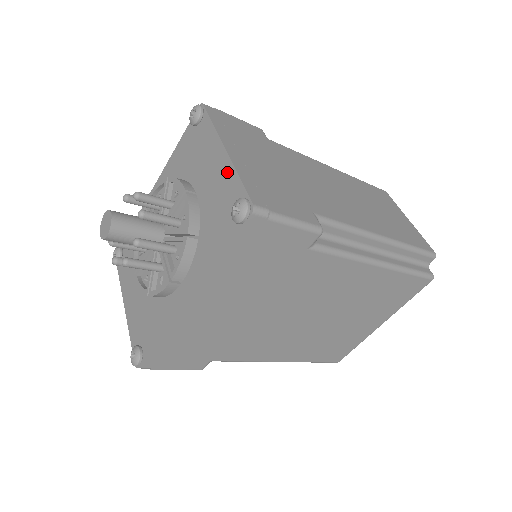
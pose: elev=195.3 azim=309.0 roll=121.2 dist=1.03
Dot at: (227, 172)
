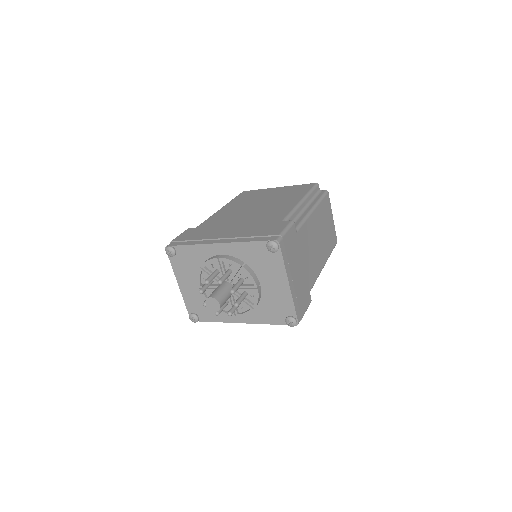
Dot at: (287, 297)
